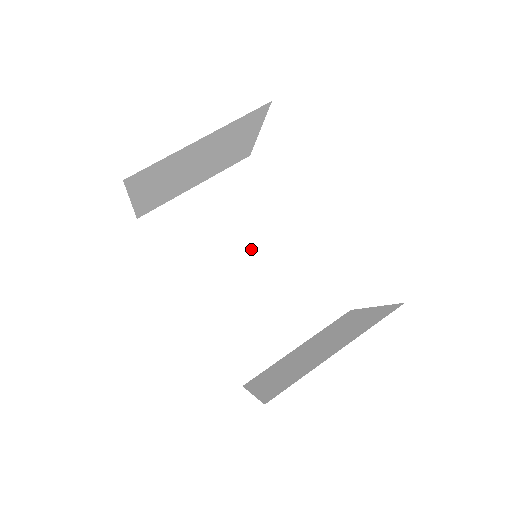
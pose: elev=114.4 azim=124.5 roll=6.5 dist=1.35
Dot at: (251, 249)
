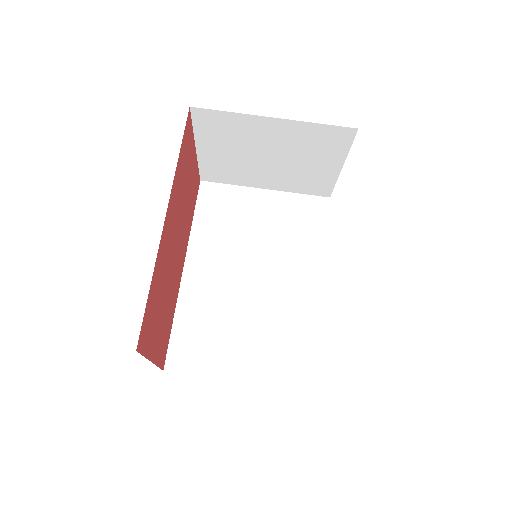
Dot at: (269, 267)
